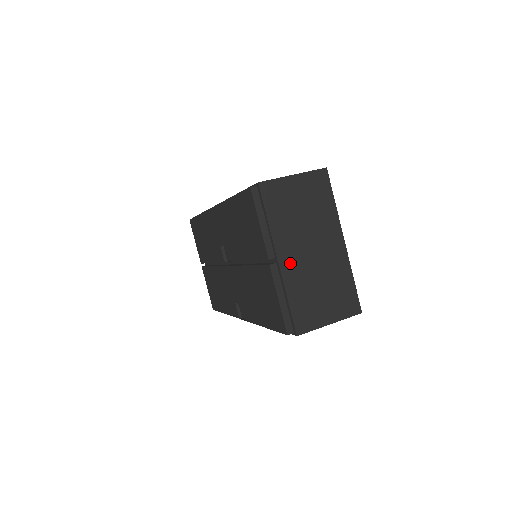
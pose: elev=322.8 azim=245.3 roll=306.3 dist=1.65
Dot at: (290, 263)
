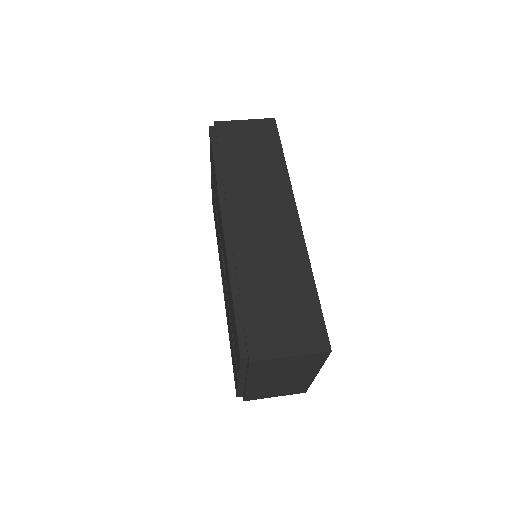
Dot at: (257, 384)
